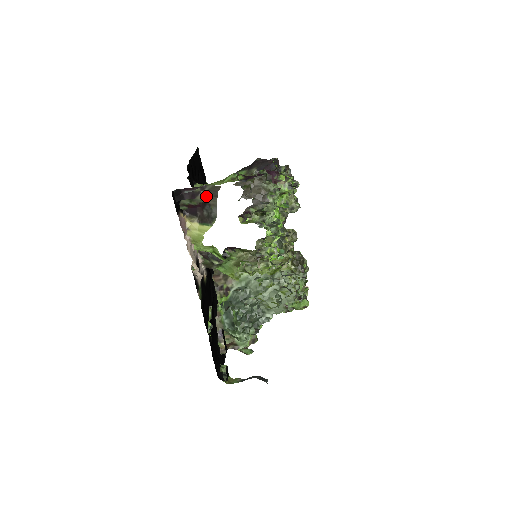
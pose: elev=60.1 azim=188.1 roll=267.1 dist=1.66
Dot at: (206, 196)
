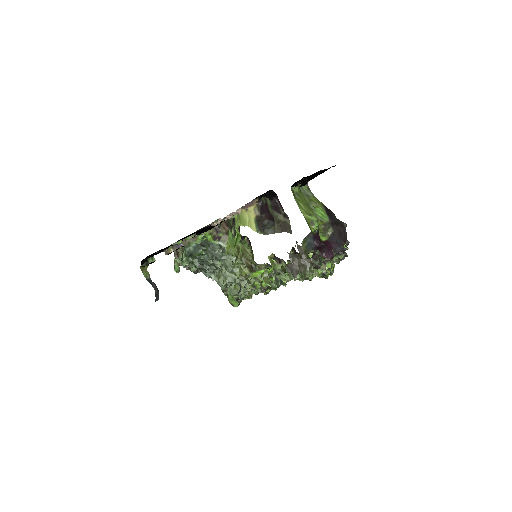
Dot at: (280, 220)
